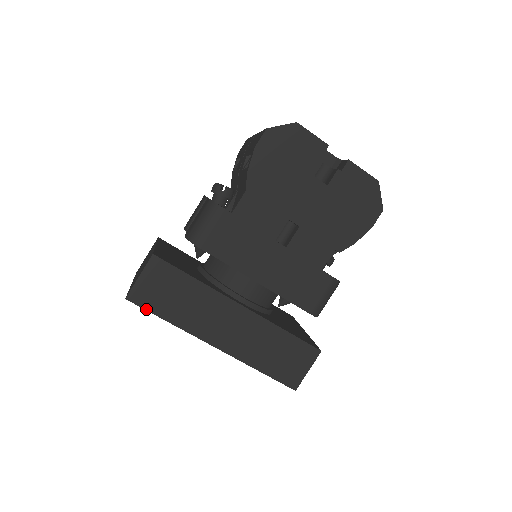
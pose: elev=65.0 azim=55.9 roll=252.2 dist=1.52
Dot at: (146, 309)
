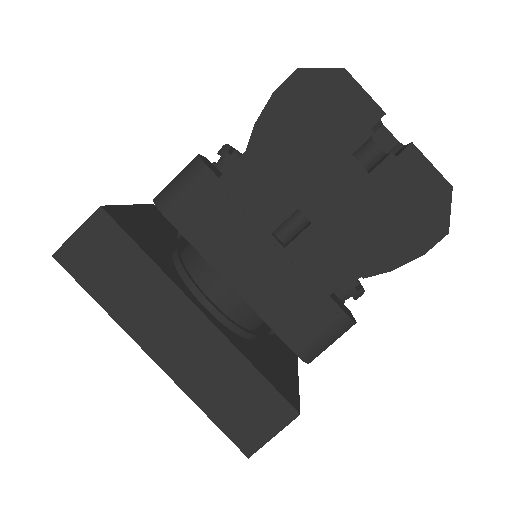
Dot at: (74, 277)
